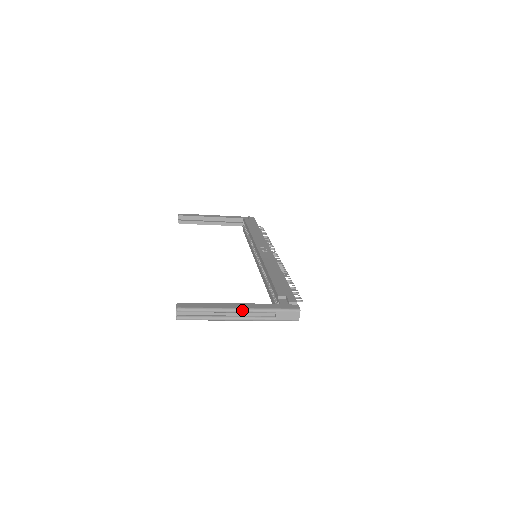
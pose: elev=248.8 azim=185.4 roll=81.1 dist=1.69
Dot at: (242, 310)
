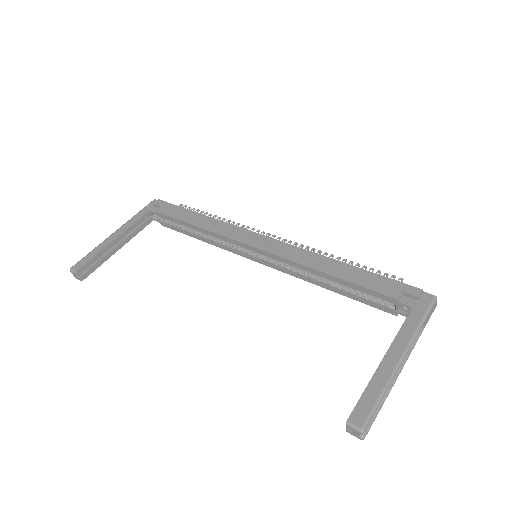
Dot at: (405, 356)
